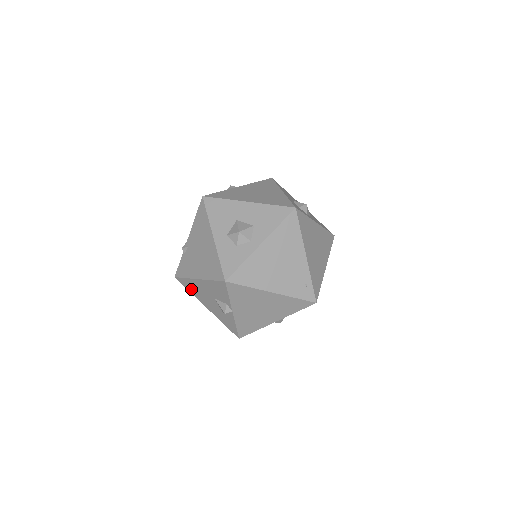
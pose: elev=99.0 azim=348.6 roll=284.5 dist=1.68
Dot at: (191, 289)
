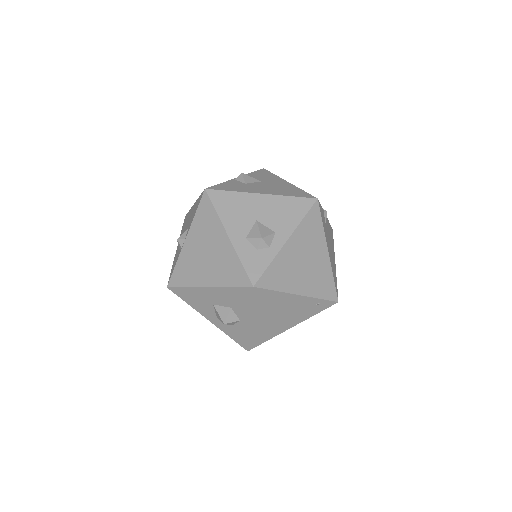
Dot at: occluded
